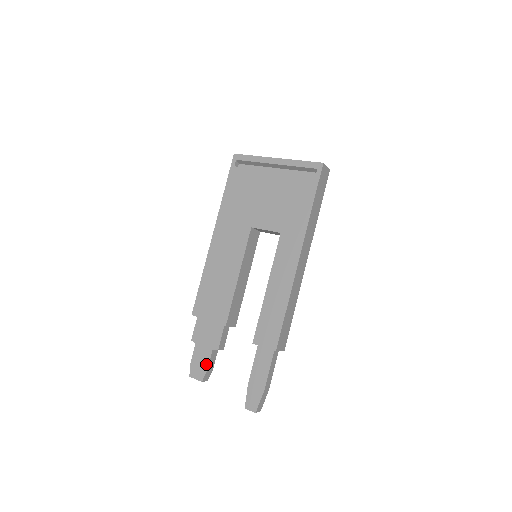
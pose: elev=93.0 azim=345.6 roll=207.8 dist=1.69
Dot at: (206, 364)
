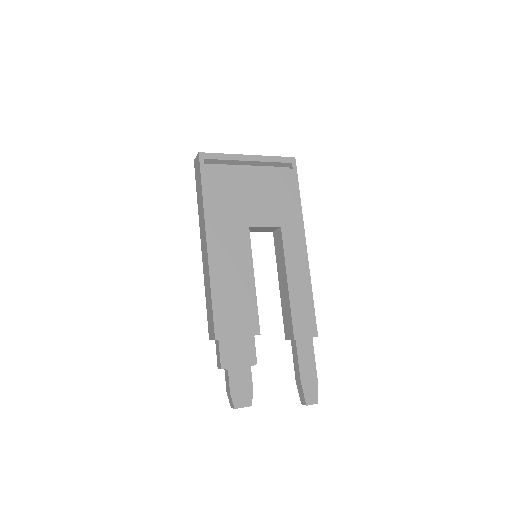
Dot at: (250, 385)
